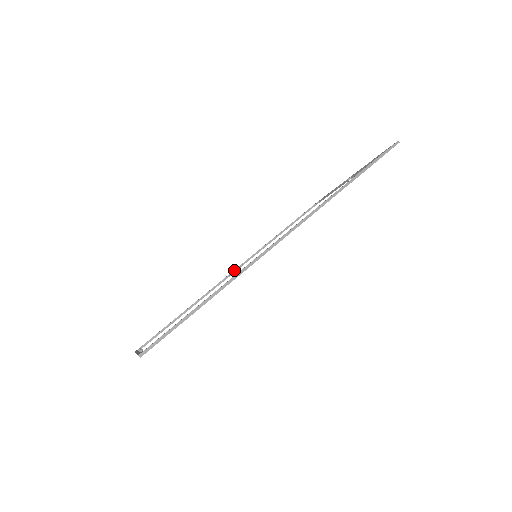
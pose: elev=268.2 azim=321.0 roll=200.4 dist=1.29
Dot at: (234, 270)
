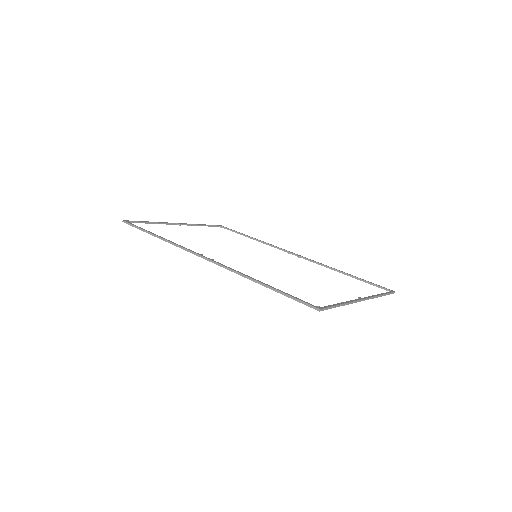
Dot at: (294, 253)
